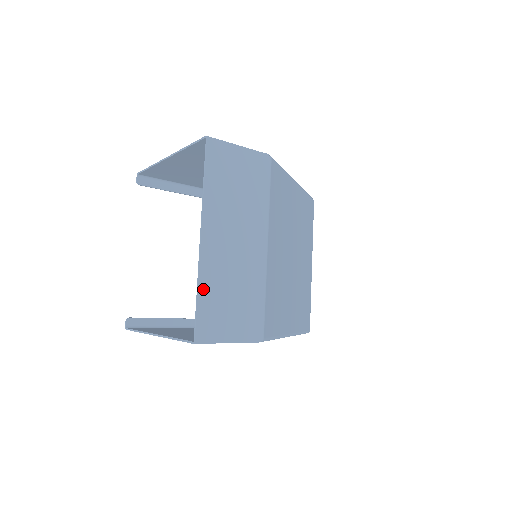
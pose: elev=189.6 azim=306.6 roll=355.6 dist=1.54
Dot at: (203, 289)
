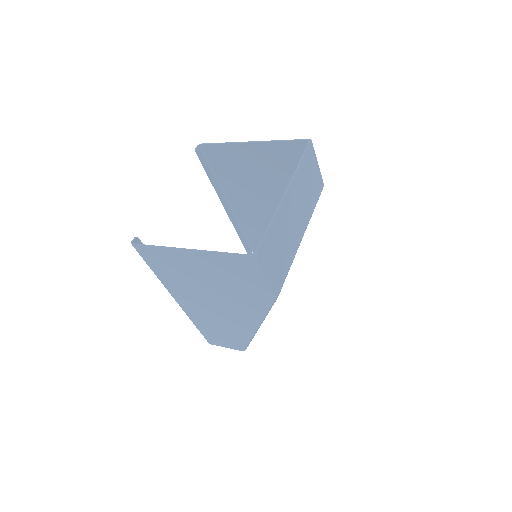
Dot at: (274, 225)
